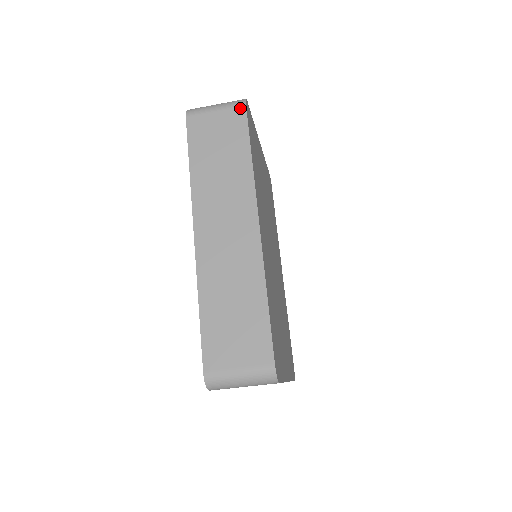
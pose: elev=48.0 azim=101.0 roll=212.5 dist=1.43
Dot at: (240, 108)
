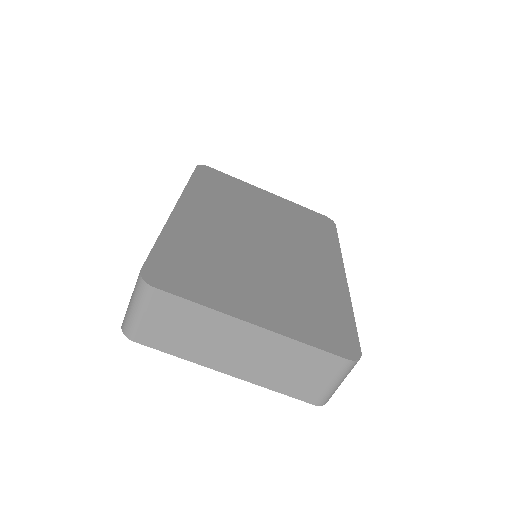
Dot at: occluded
